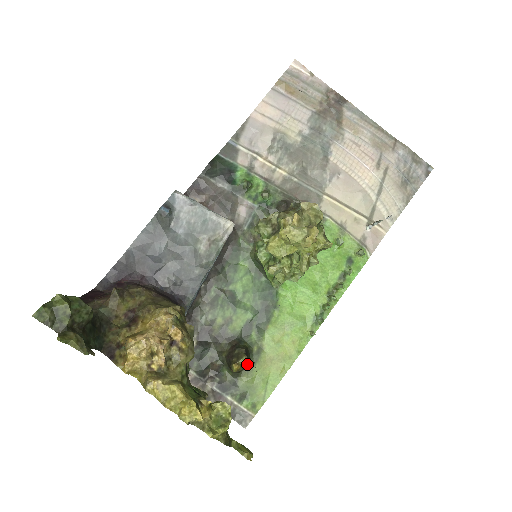
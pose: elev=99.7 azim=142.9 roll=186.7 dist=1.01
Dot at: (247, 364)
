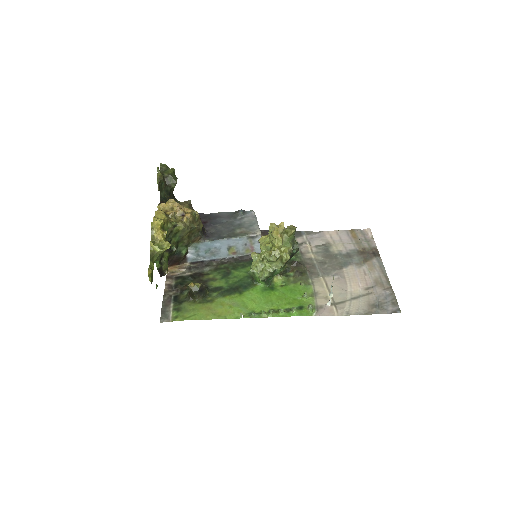
Dot at: (198, 295)
